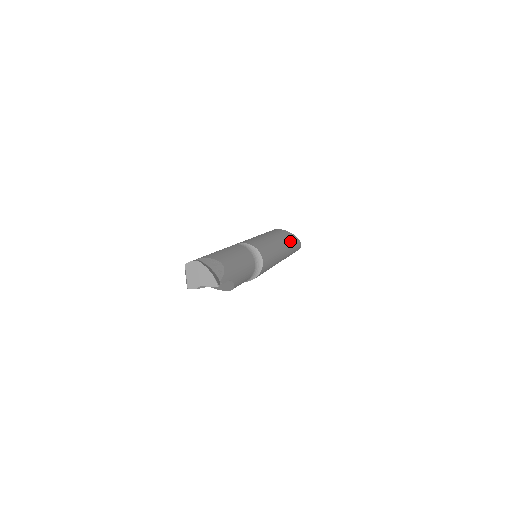
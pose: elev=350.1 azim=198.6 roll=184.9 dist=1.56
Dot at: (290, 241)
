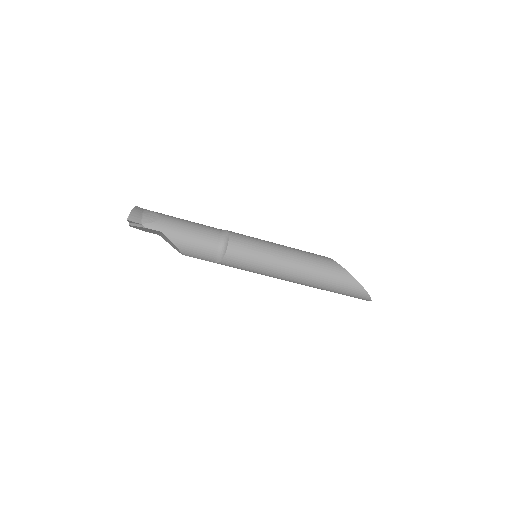
Dot at: (322, 266)
